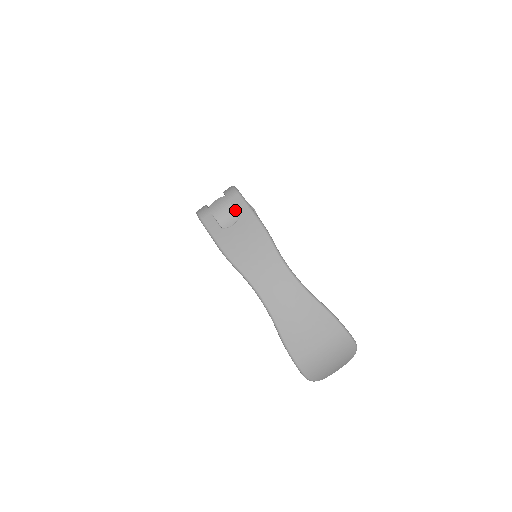
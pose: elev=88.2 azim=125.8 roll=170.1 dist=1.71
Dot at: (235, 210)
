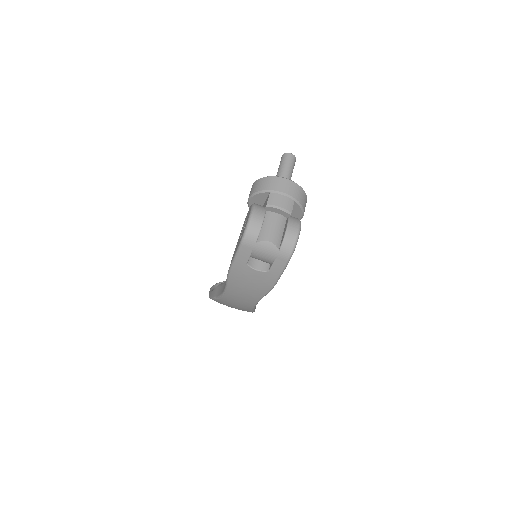
Dot at: (272, 263)
